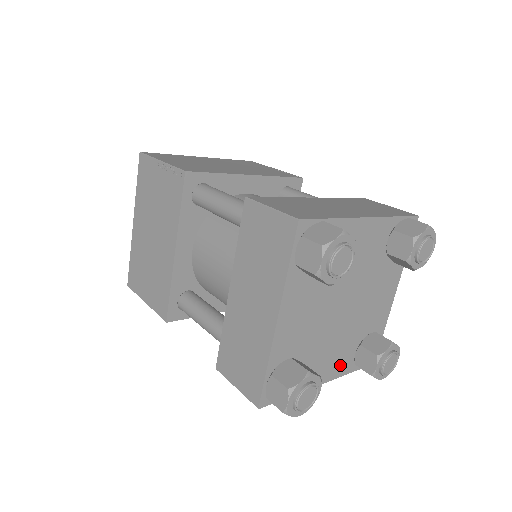
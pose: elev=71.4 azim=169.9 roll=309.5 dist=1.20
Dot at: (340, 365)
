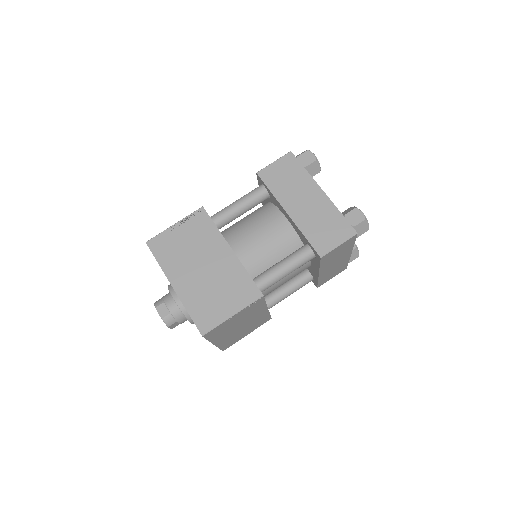
Dot at: occluded
